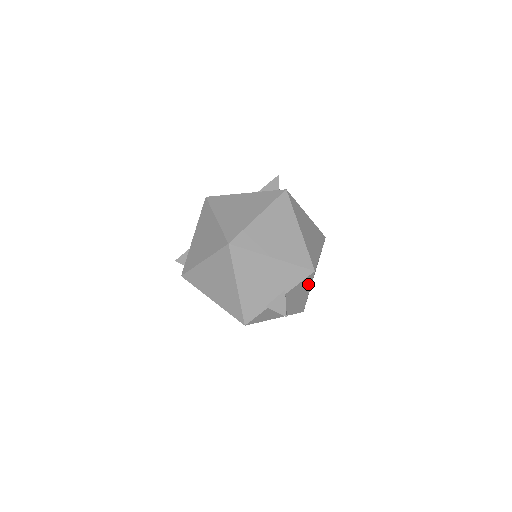
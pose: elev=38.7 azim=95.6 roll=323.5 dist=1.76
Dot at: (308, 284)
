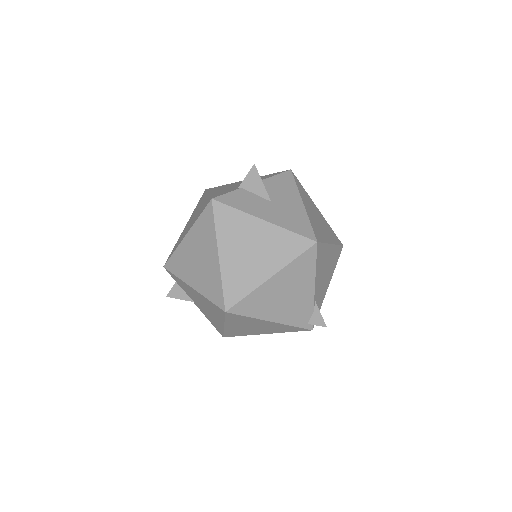
Dot at: (292, 186)
